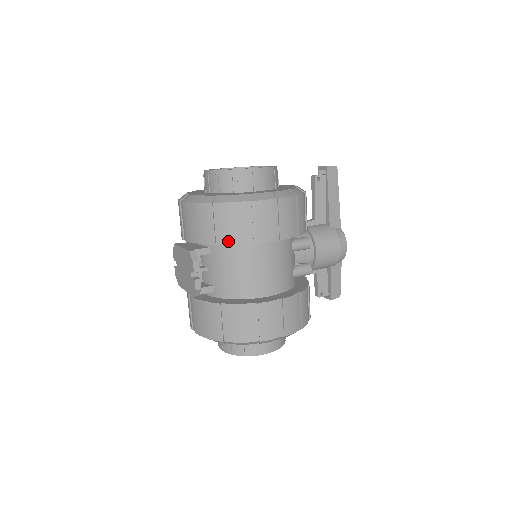
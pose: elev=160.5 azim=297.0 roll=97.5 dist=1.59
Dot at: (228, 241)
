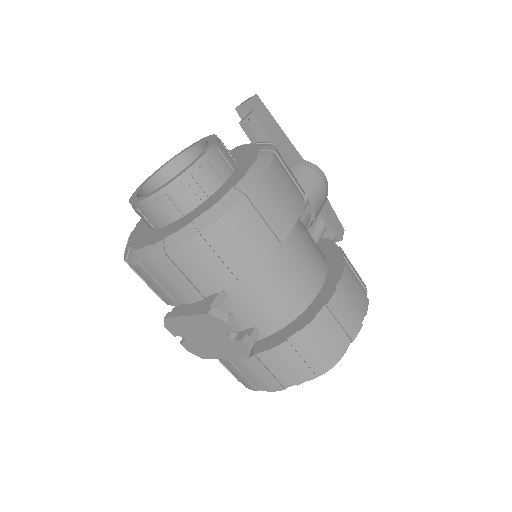
Dot at: (251, 264)
